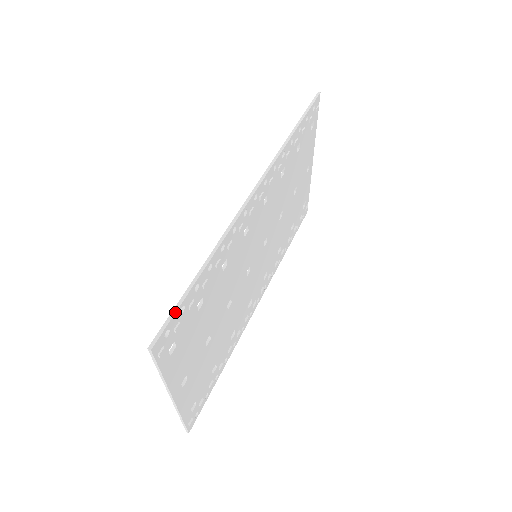
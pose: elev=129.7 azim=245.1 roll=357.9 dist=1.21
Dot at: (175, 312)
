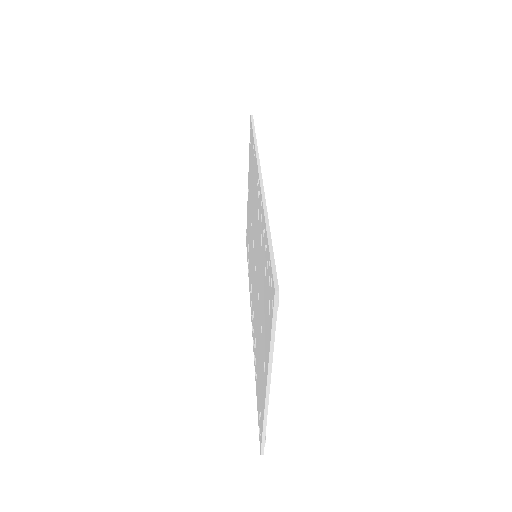
Dot at: (274, 260)
